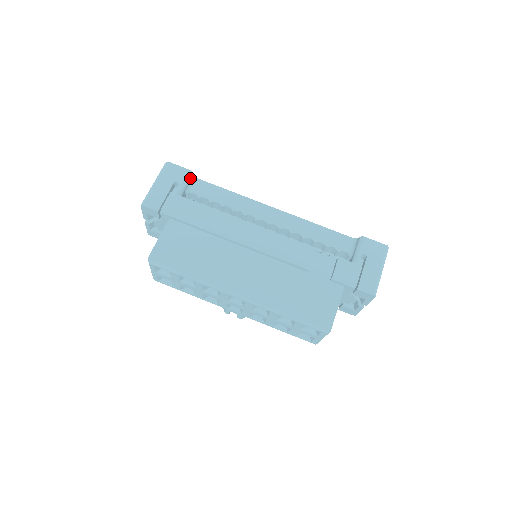
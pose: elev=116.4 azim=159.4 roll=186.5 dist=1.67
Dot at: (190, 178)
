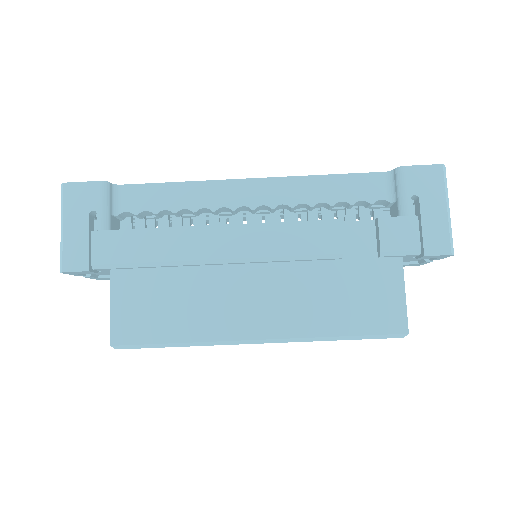
Dot at: (109, 193)
